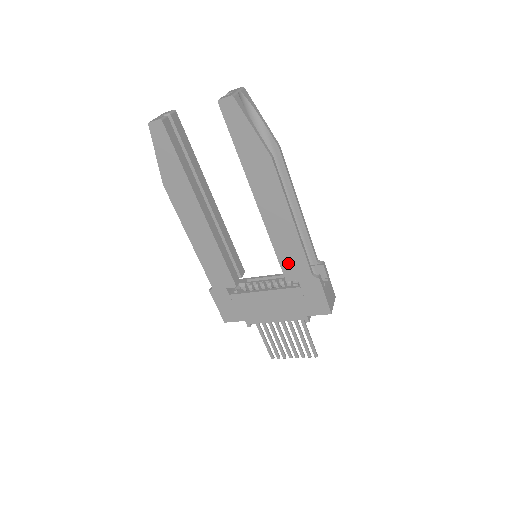
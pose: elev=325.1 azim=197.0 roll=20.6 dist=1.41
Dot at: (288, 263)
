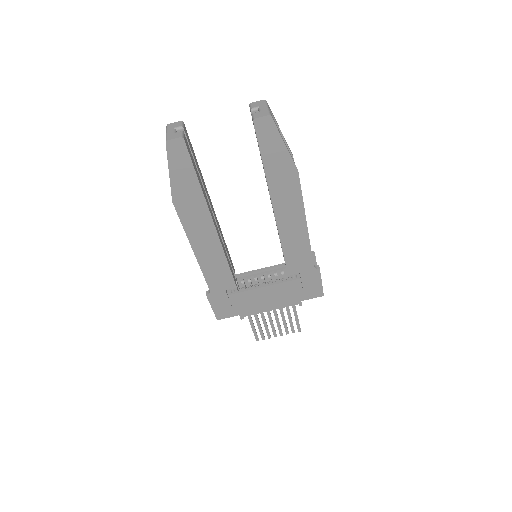
Dot at: (293, 260)
